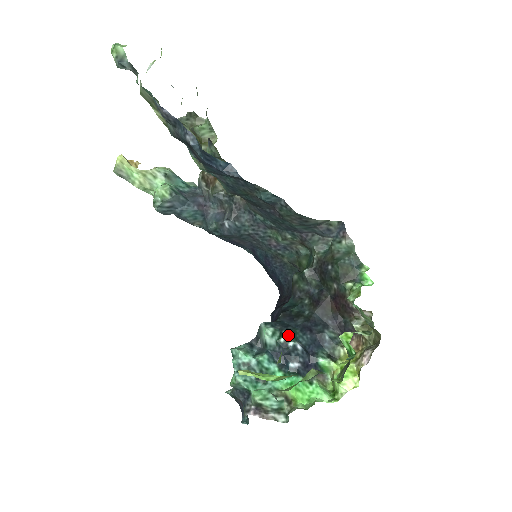
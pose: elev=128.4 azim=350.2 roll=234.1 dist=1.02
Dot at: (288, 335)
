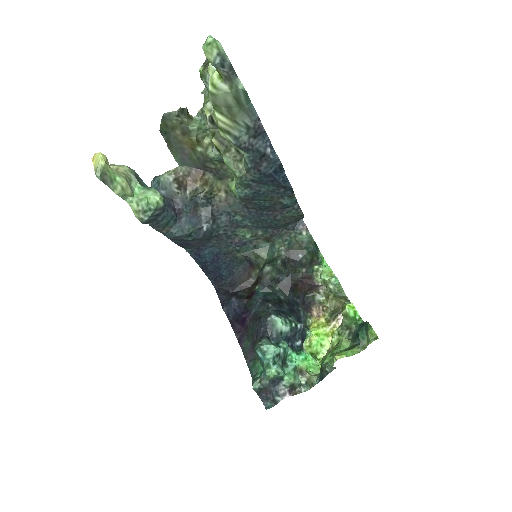
Dot at: (293, 320)
